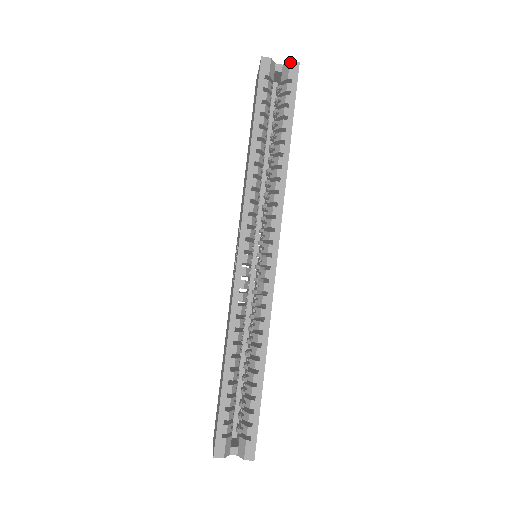
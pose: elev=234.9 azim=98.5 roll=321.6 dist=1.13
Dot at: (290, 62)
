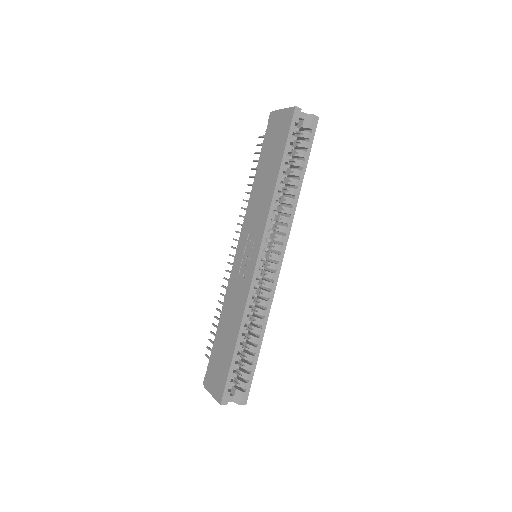
Dot at: (313, 115)
